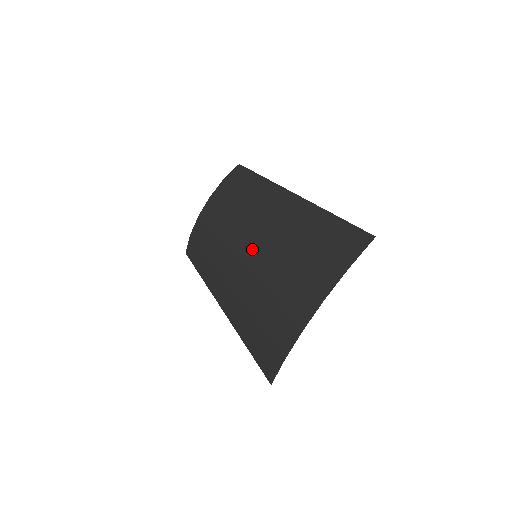
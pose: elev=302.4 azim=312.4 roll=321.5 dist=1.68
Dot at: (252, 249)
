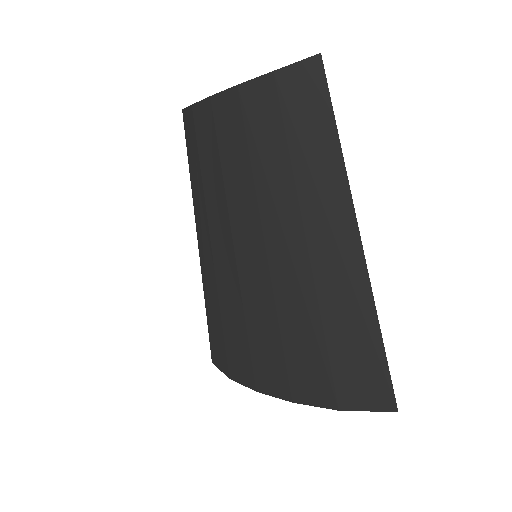
Dot at: (253, 250)
